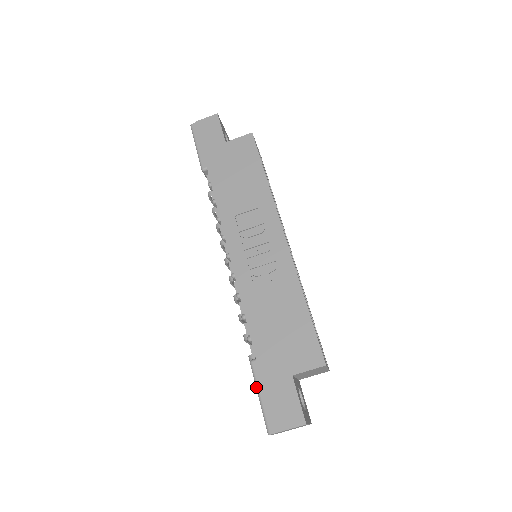
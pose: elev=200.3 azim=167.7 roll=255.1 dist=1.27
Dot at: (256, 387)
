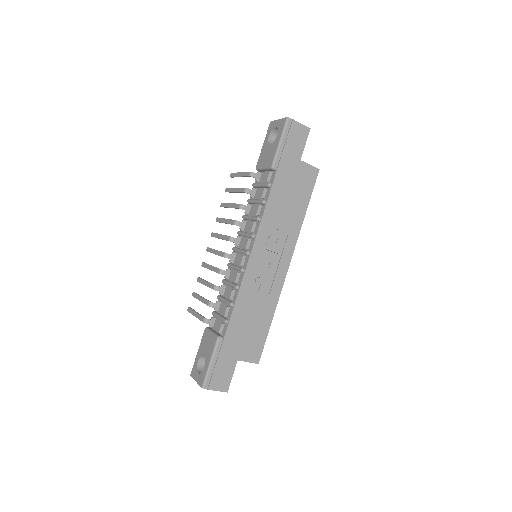
Dot at: (212, 356)
